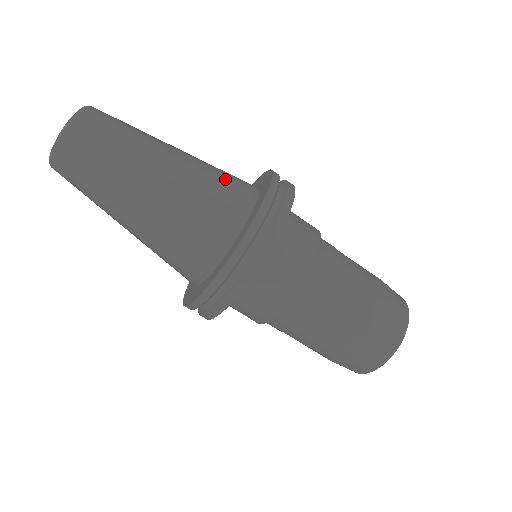
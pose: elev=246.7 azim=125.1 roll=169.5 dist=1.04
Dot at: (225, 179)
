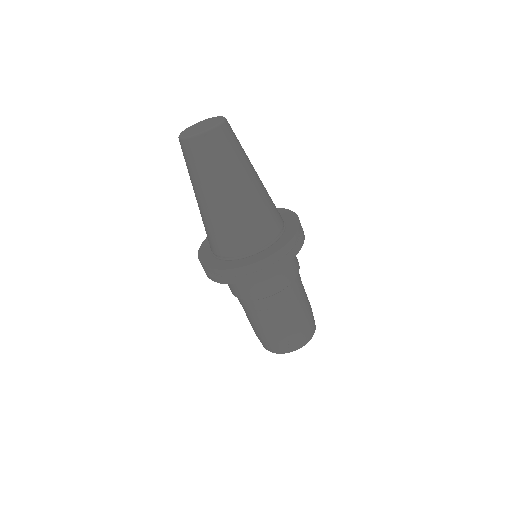
Dot at: (274, 204)
